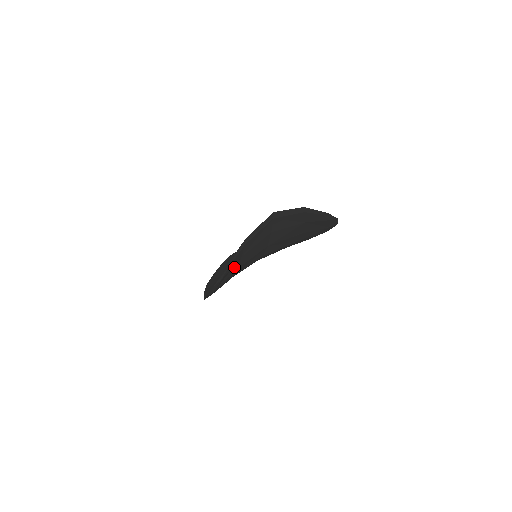
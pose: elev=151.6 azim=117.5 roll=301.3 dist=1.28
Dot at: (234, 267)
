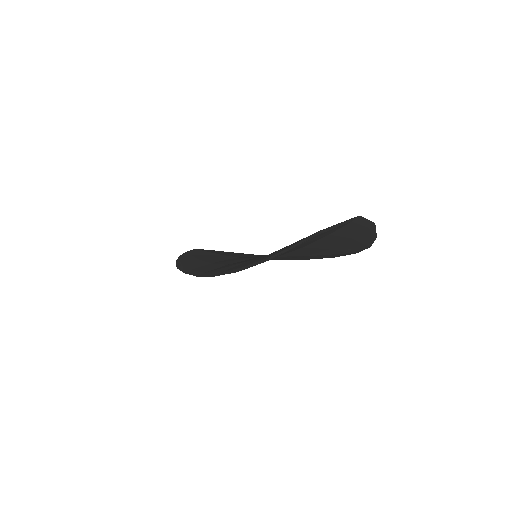
Dot at: occluded
